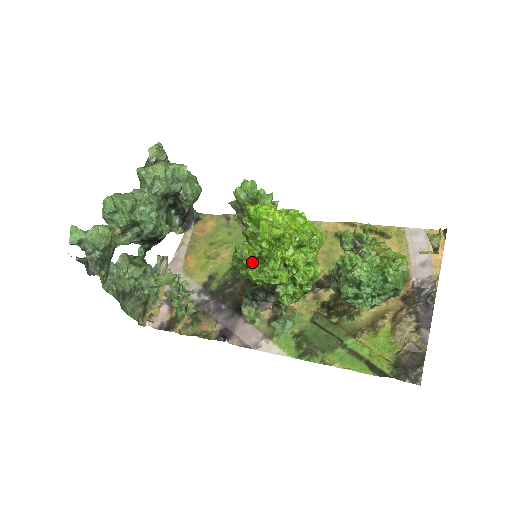
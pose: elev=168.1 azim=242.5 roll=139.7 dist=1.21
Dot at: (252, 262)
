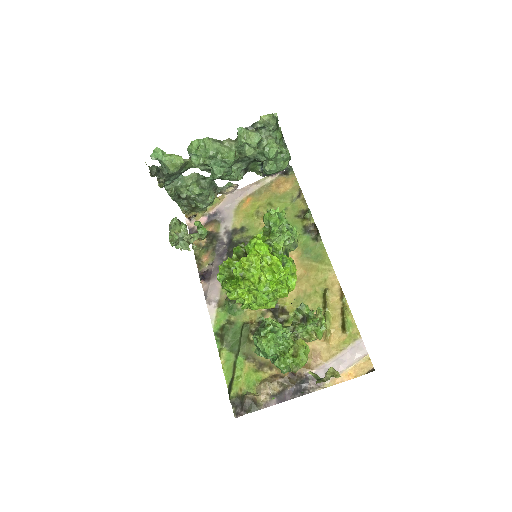
Dot at: (225, 270)
